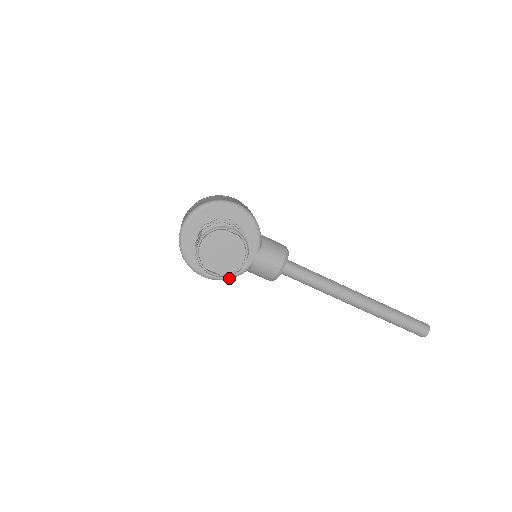
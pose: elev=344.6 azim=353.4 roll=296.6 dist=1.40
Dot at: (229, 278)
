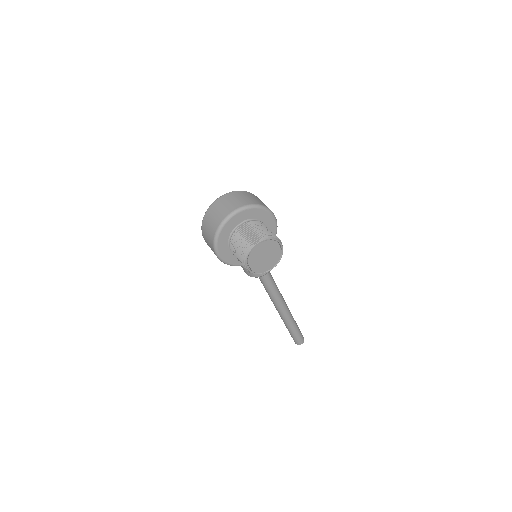
Dot at: (233, 265)
